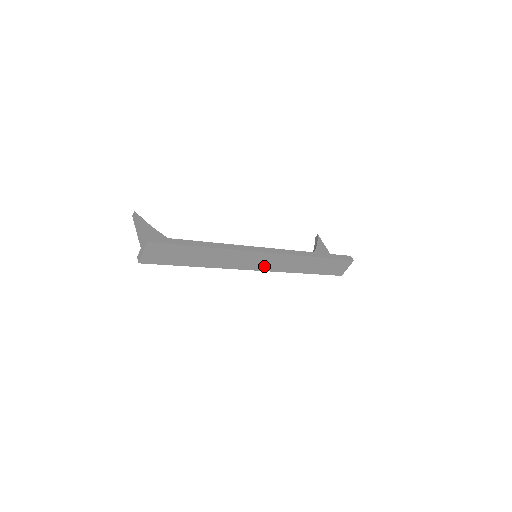
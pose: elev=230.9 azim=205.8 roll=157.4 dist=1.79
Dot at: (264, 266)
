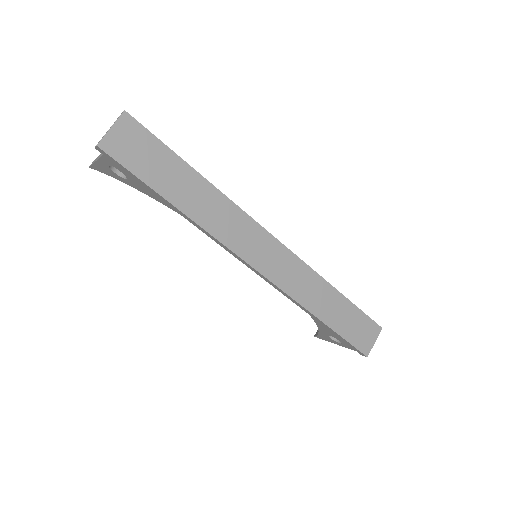
Dot at: (268, 268)
